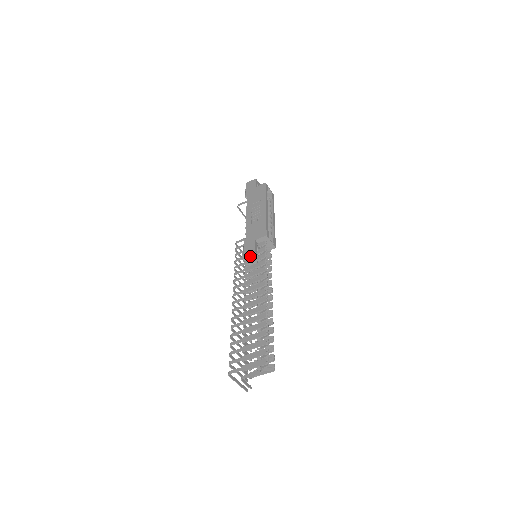
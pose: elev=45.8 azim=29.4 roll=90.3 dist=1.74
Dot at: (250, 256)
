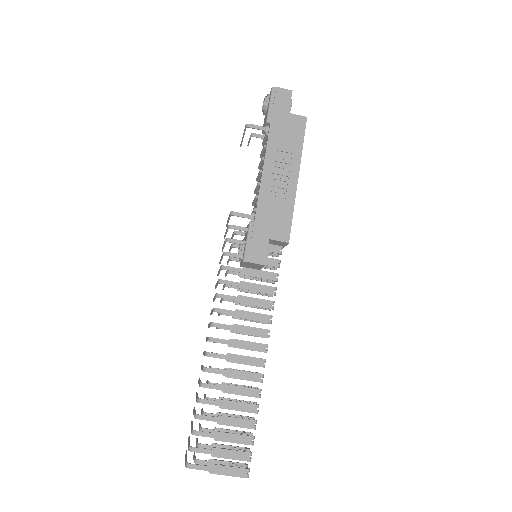
Dot at: (254, 264)
